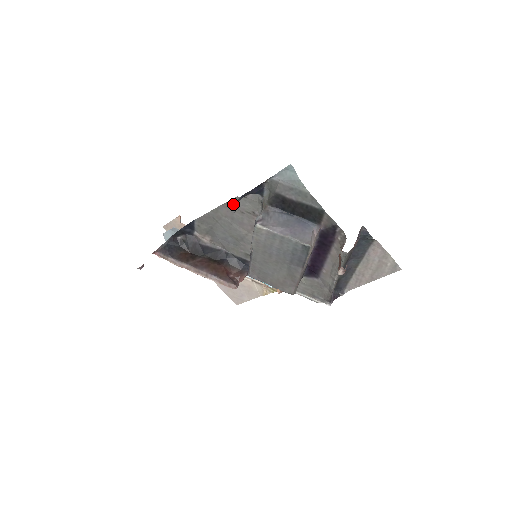
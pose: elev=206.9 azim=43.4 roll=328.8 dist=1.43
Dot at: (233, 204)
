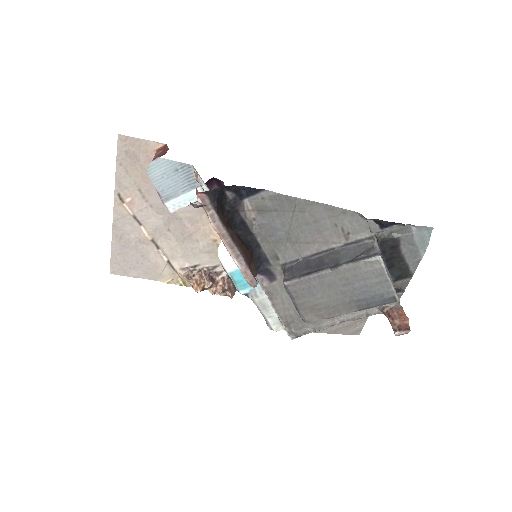
Dot at: (340, 213)
